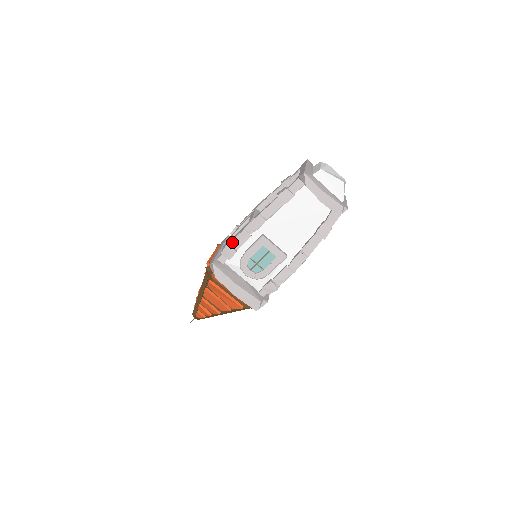
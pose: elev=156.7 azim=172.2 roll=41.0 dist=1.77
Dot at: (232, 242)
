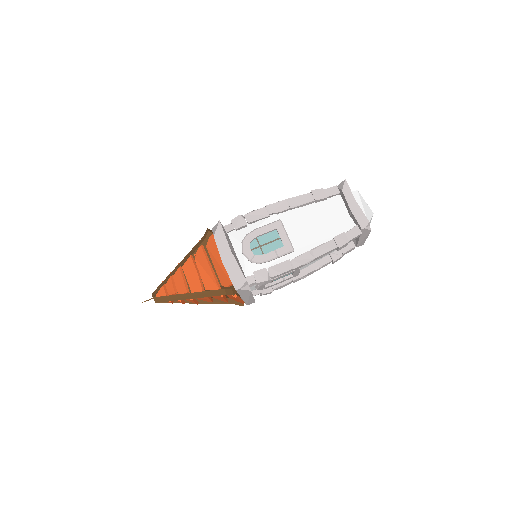
Dot at: (248, 214)
